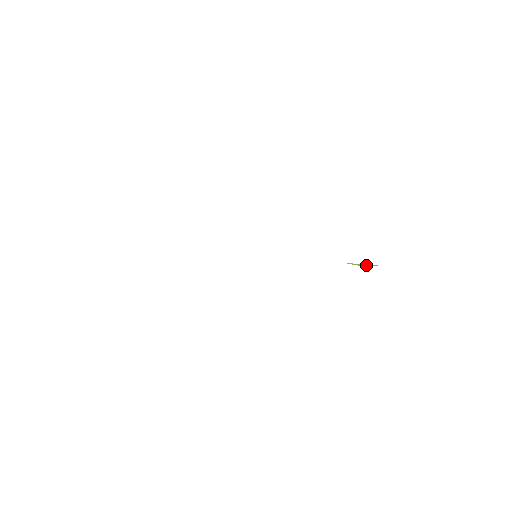
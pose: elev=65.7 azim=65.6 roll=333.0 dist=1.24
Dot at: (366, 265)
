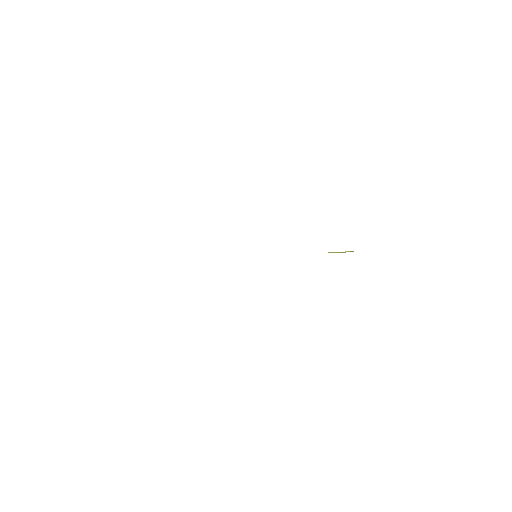
Dot at: (349, 251)
